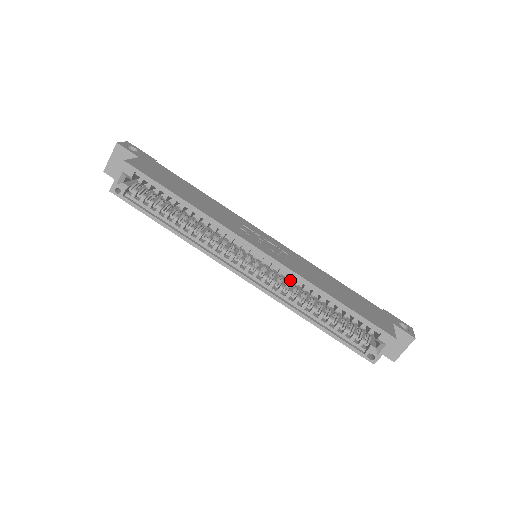
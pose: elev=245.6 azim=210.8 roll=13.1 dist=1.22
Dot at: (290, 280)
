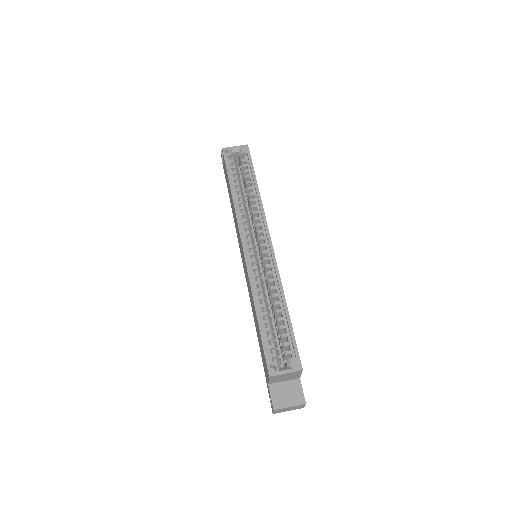
Dot at: occluded
